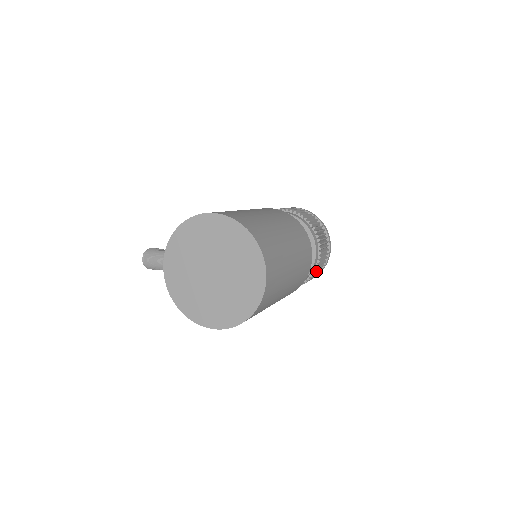
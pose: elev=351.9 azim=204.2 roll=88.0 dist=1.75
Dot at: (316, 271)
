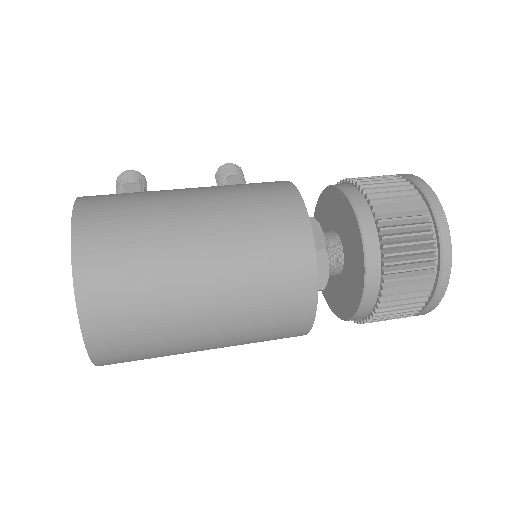
Dot at: occluded
